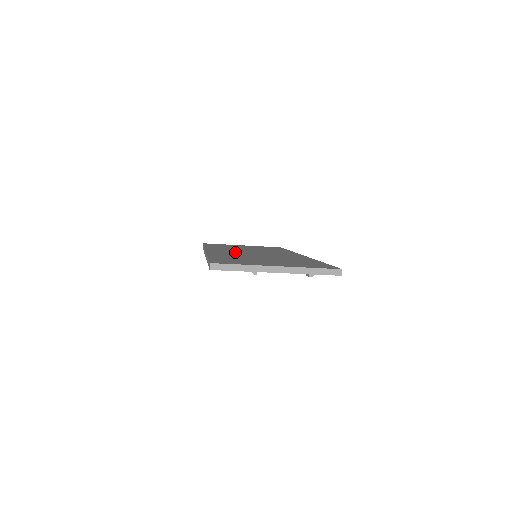
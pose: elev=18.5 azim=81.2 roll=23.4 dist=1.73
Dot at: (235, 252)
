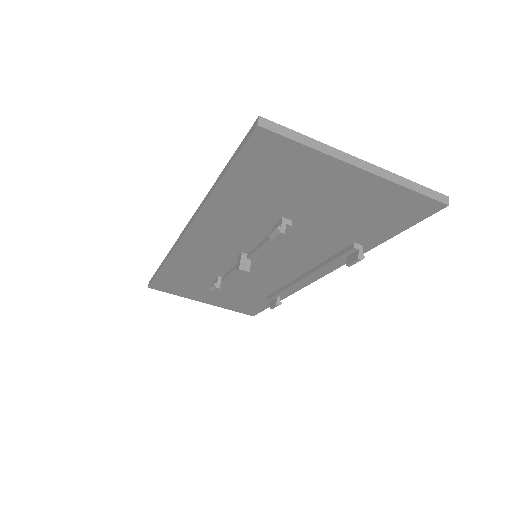
Dot at: occluded
